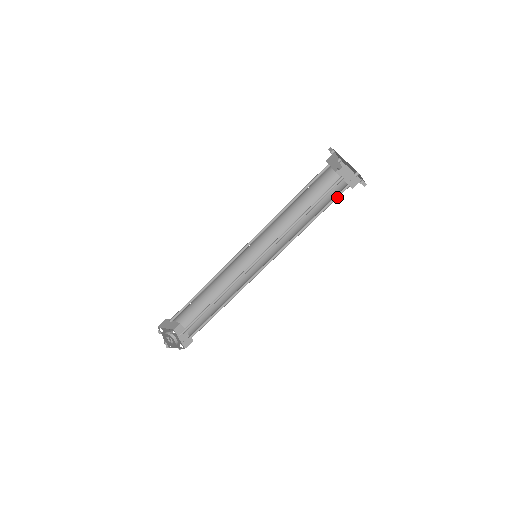
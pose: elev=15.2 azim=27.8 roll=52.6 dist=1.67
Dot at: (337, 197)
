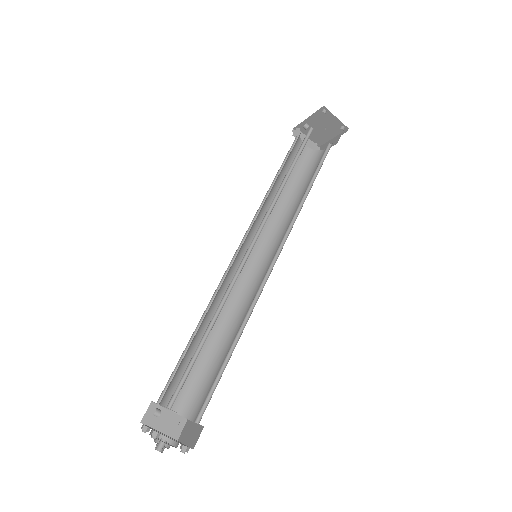
Dot at: occluded
